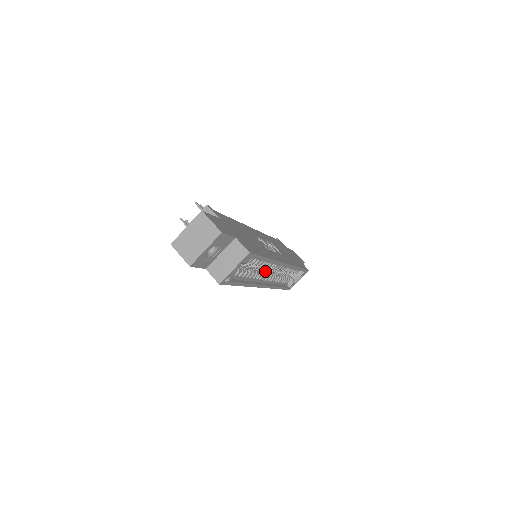
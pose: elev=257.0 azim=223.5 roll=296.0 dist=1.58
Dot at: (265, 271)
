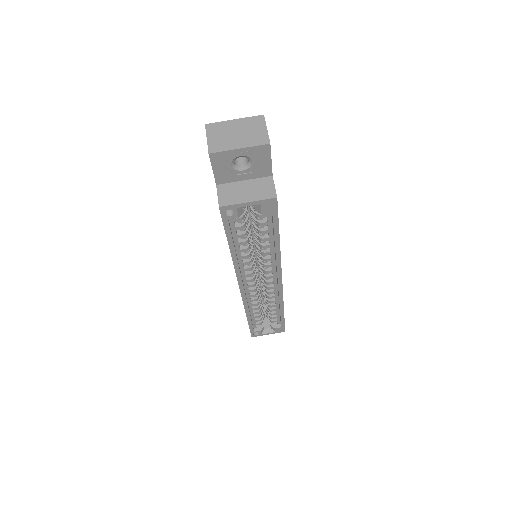
Dot at: (255, 275)
